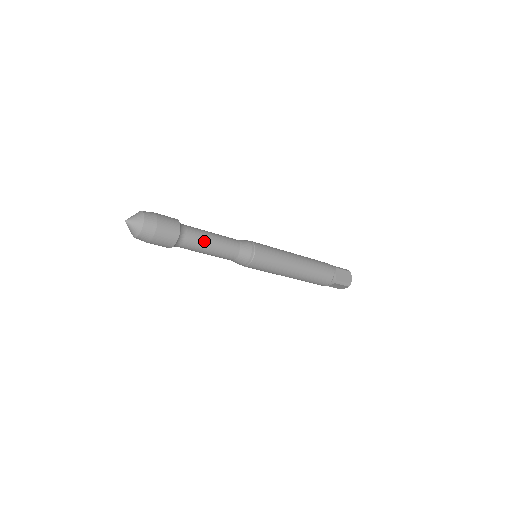
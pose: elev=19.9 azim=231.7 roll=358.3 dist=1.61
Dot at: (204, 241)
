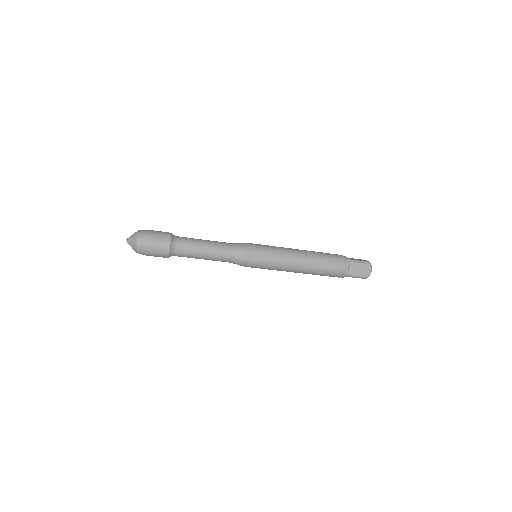
Dot at: (196, 240)
